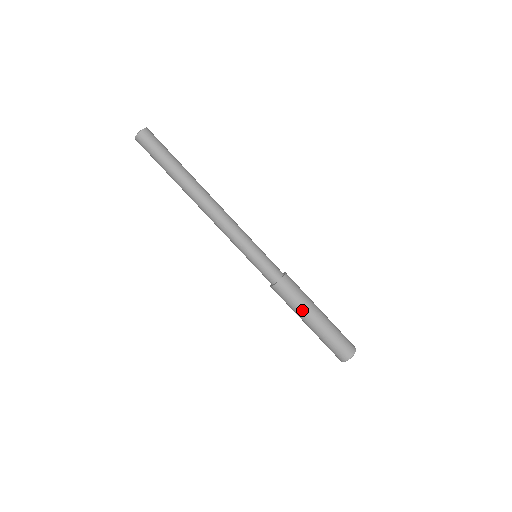
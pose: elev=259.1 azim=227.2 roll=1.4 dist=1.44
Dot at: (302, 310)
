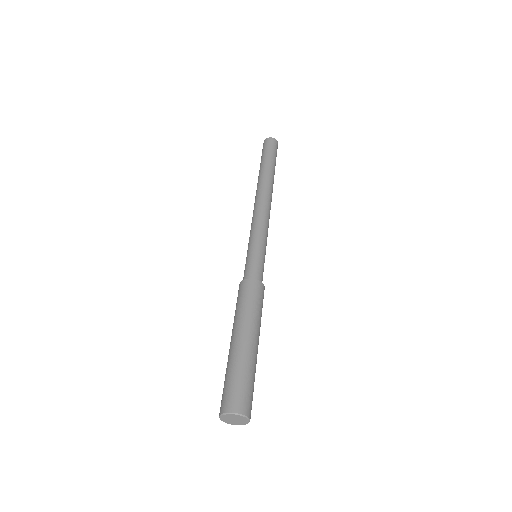
Dot at: (245, 319)
